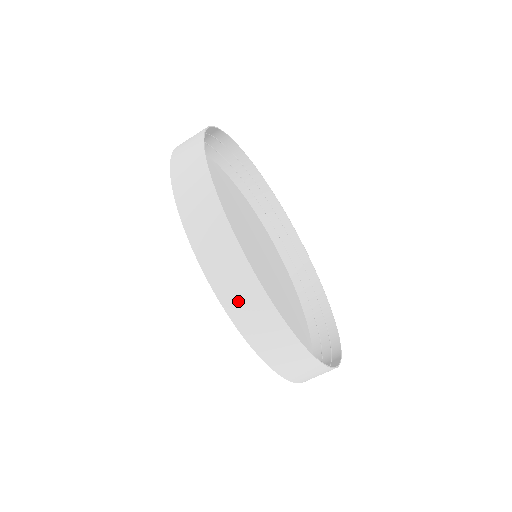
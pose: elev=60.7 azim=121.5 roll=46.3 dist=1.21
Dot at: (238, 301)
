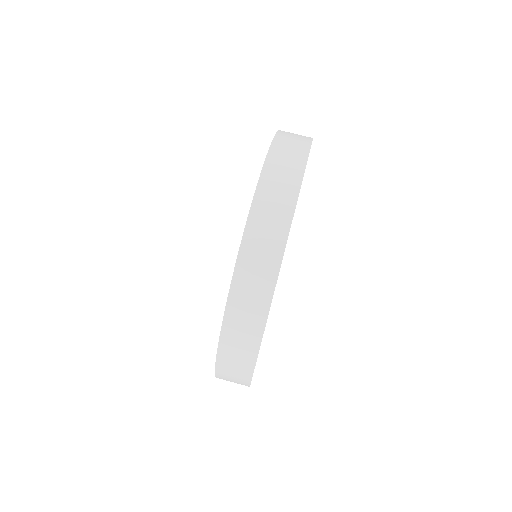
Dot at: (266, 211)
